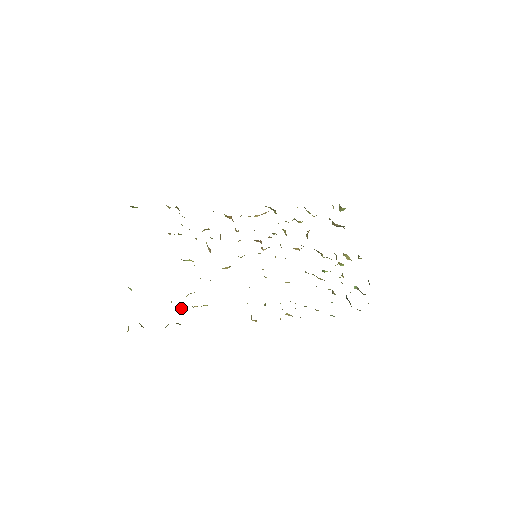
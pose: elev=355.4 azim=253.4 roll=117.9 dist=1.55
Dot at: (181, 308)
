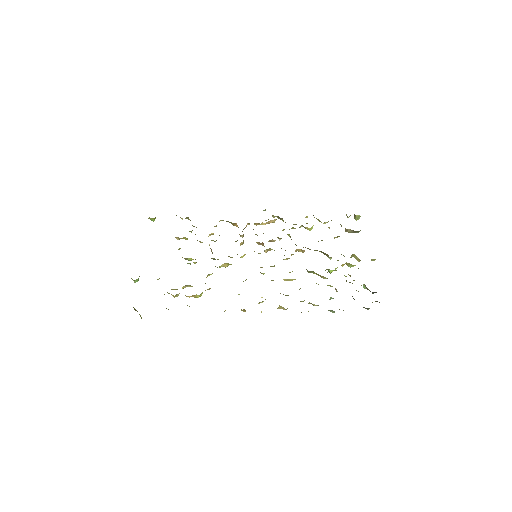
Dot at: (174, 297)
